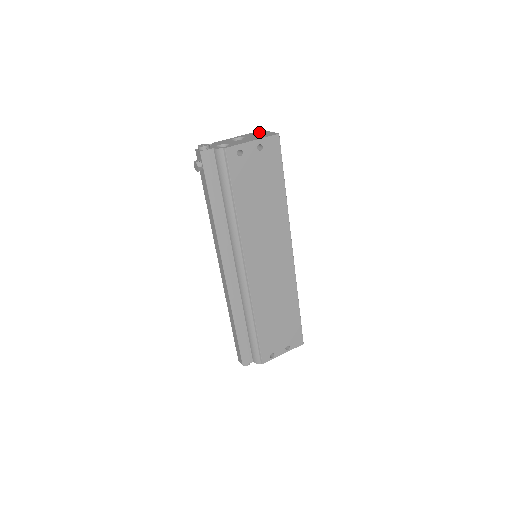
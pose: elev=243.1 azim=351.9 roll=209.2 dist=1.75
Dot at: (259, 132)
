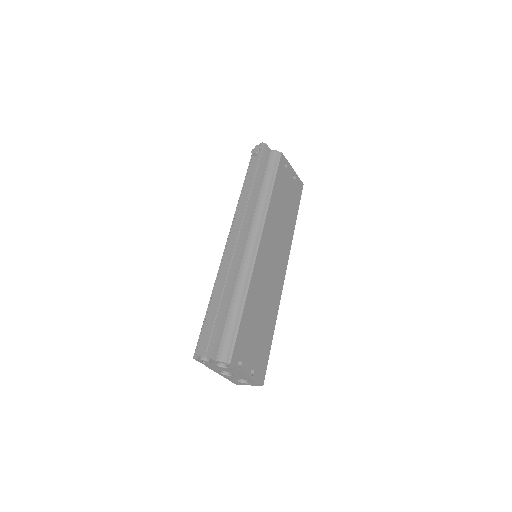
Dot at: occluded
